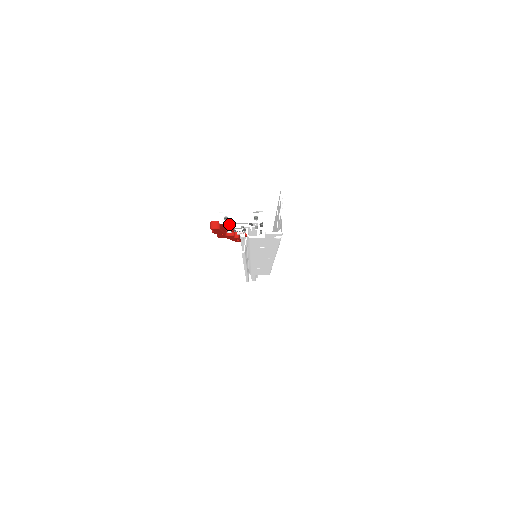
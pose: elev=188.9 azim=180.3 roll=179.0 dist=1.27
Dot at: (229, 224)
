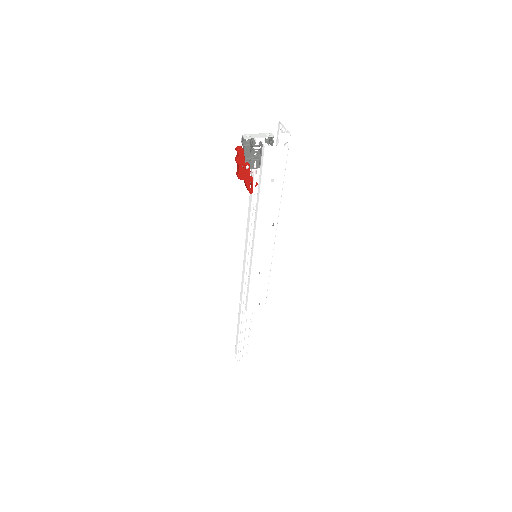
Dot at: (247, 158)
